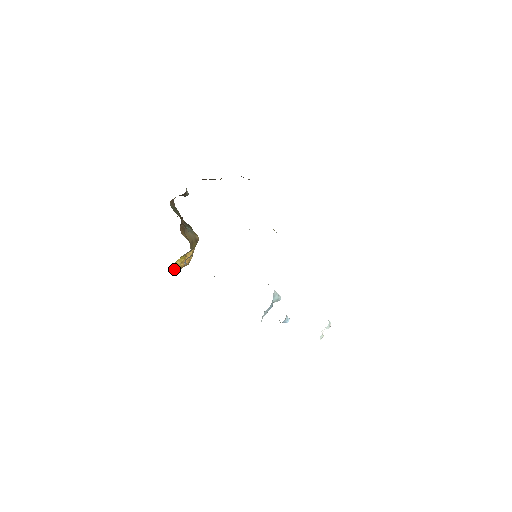
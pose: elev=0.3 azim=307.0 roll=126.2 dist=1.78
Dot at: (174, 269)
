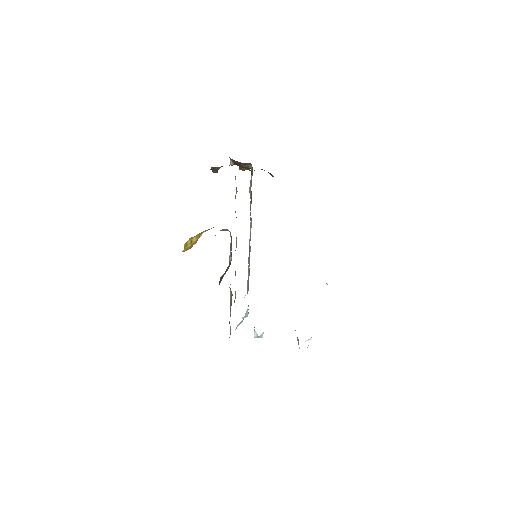
Dot at: (186, 246)
